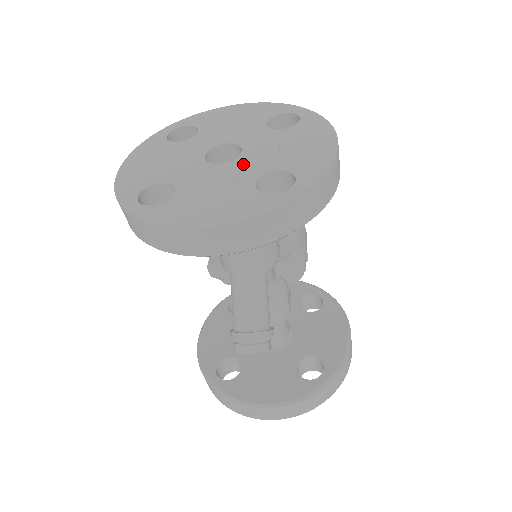
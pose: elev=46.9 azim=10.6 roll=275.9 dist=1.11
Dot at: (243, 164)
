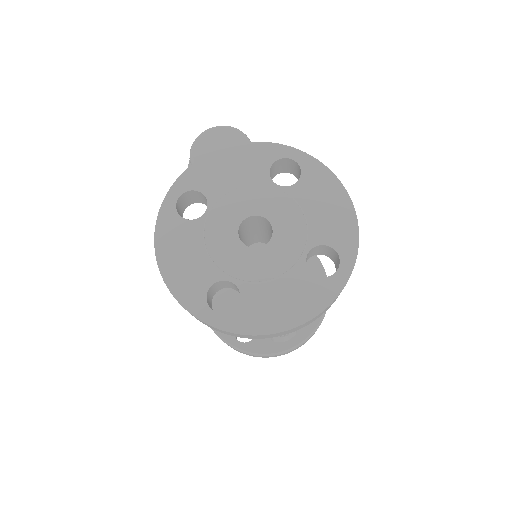
Dot at: (283, 244)
